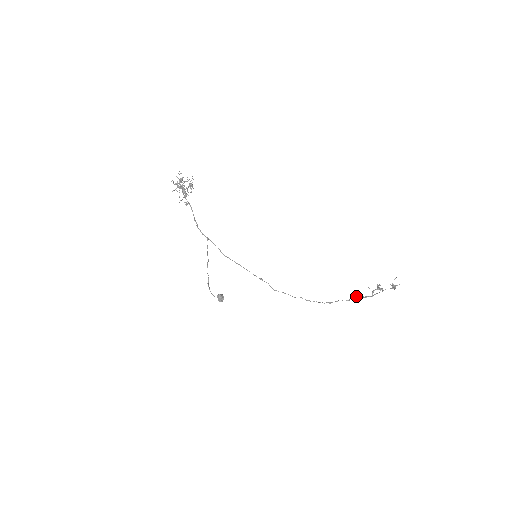
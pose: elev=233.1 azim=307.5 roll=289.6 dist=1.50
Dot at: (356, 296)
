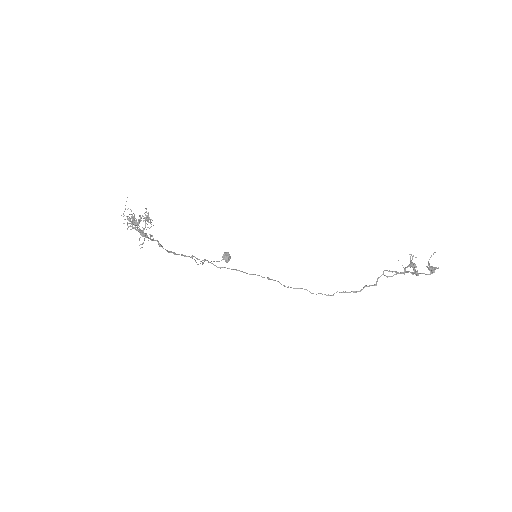
Dot at: occluded
